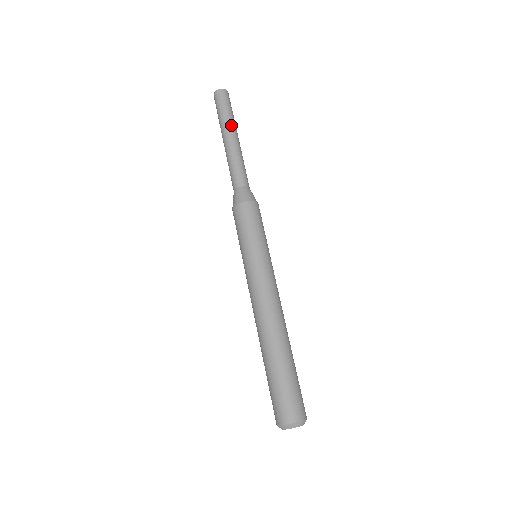
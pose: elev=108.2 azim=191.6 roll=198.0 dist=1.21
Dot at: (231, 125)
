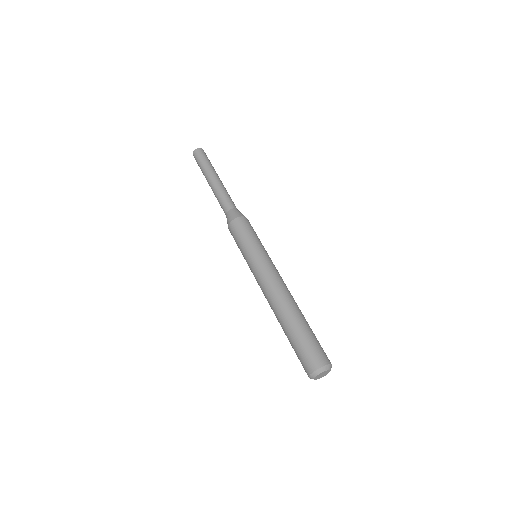
Dot at: (207, 172)
